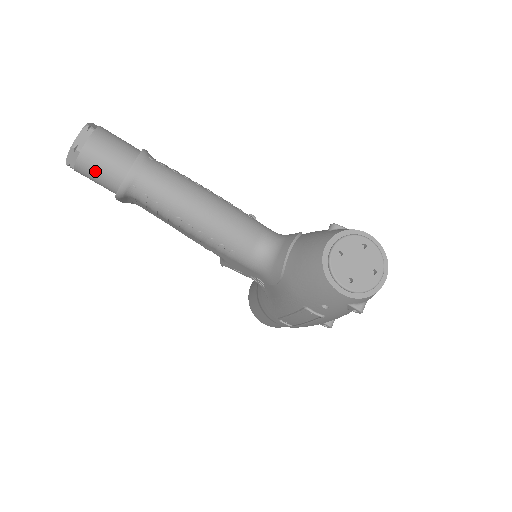
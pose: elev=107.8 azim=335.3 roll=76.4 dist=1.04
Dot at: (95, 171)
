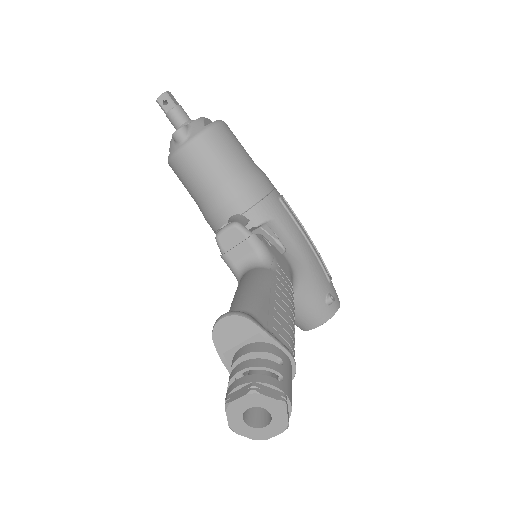
Dot at: occluded
